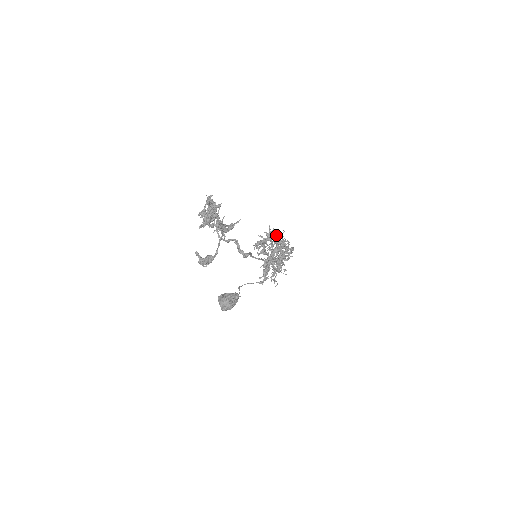
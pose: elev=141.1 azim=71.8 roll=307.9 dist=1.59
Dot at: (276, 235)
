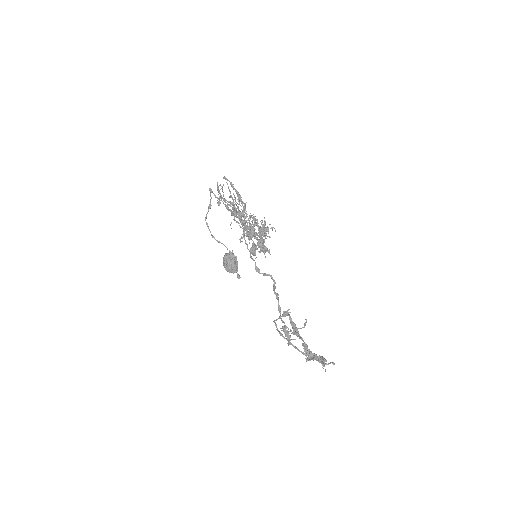
Dot at: occluded
